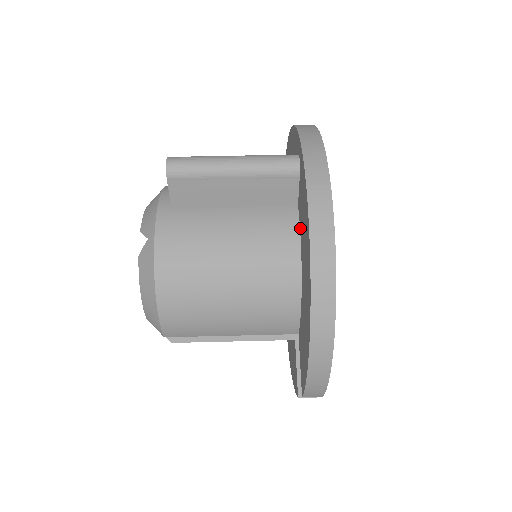
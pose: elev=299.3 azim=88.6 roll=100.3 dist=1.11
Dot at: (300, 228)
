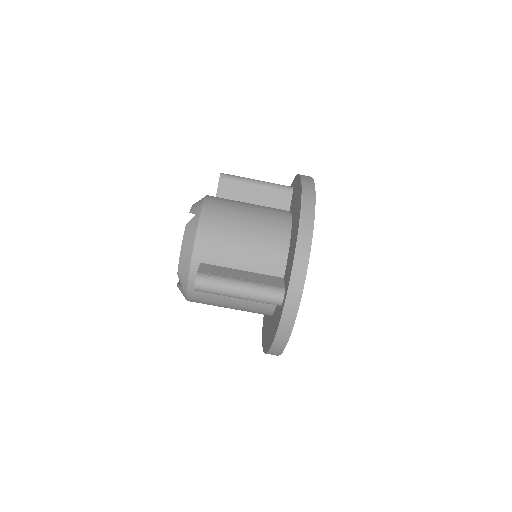
Dot at: (275, 309)
